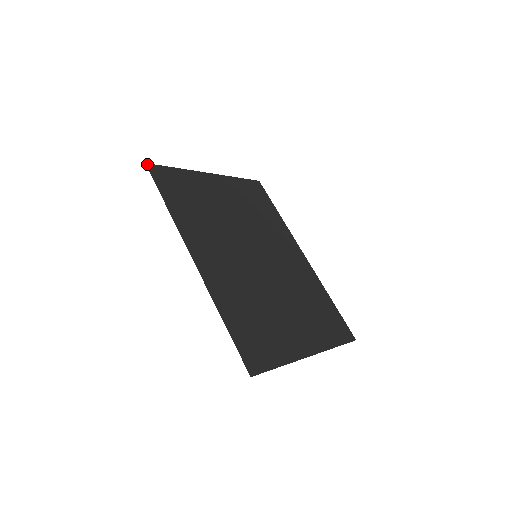
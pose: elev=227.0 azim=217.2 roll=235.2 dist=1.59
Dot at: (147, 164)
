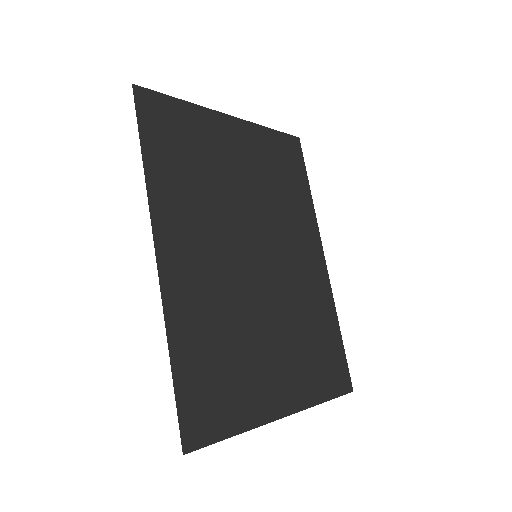
Dot at: (135, 86)
